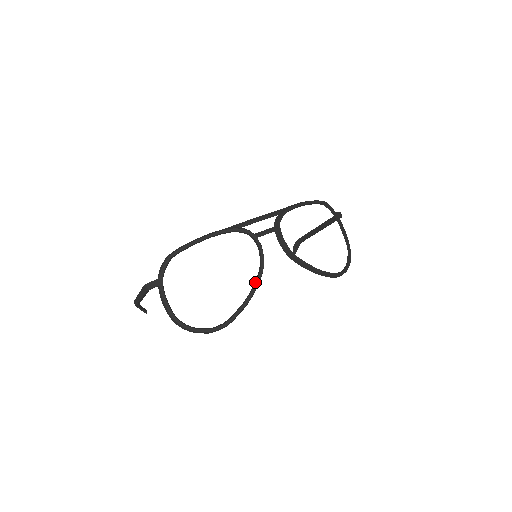
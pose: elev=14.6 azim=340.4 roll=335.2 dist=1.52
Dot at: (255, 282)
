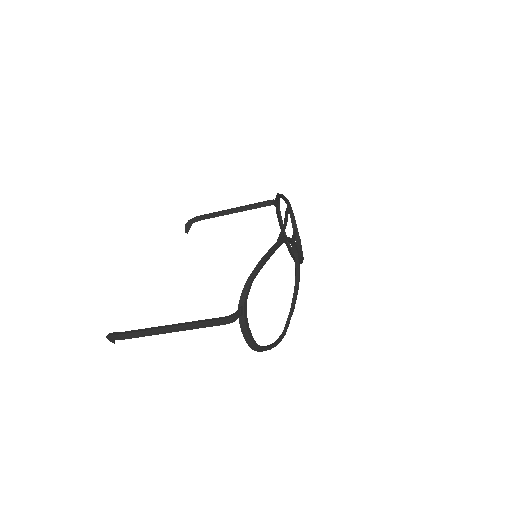
Dot at: (297, 287)
